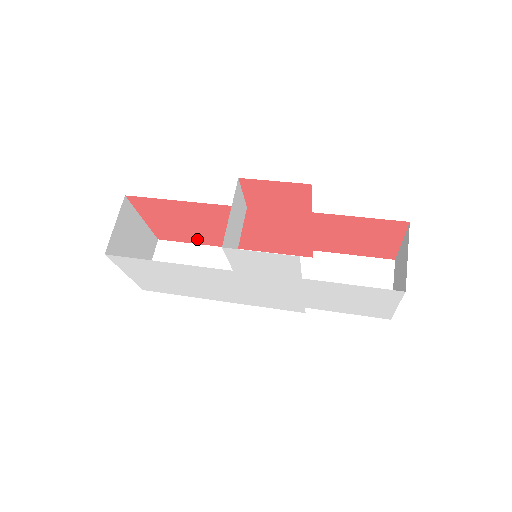
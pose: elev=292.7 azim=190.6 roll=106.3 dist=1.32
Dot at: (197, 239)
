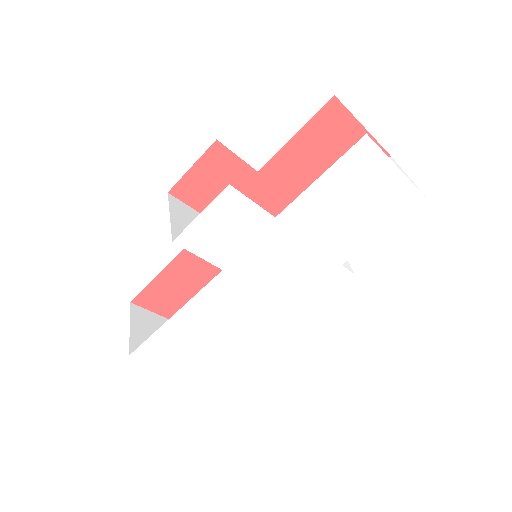
Dot at: occluded
